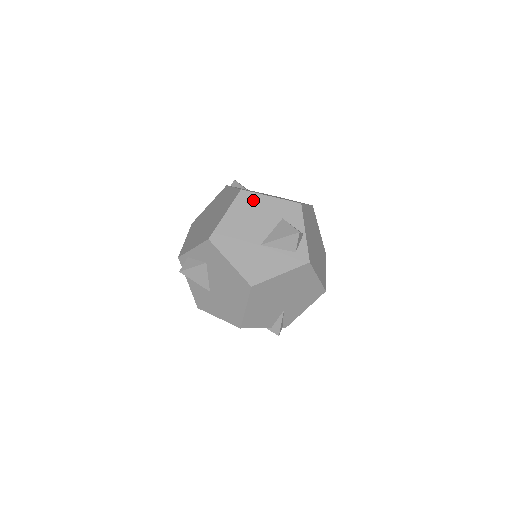
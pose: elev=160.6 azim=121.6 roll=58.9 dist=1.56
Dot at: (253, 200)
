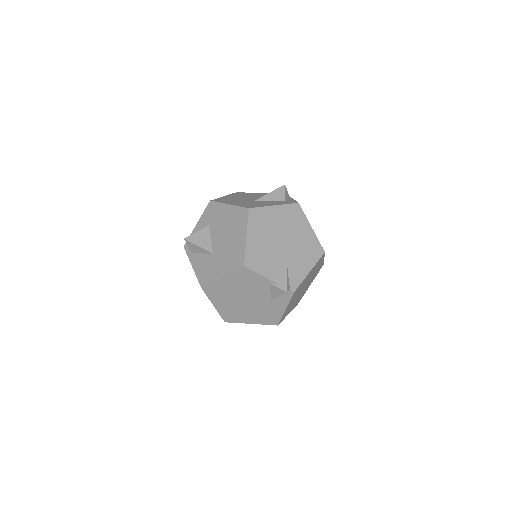
Dot at: (246, 194)
